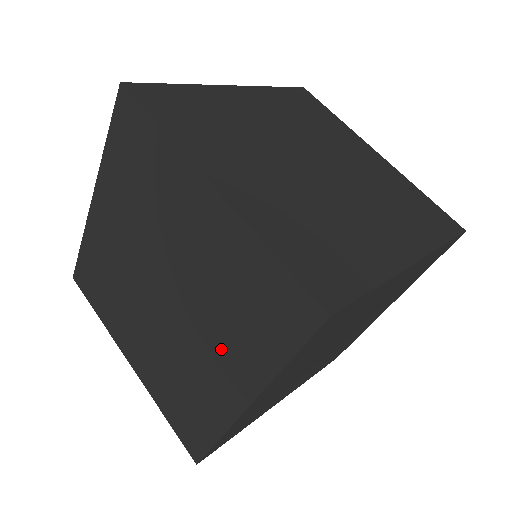
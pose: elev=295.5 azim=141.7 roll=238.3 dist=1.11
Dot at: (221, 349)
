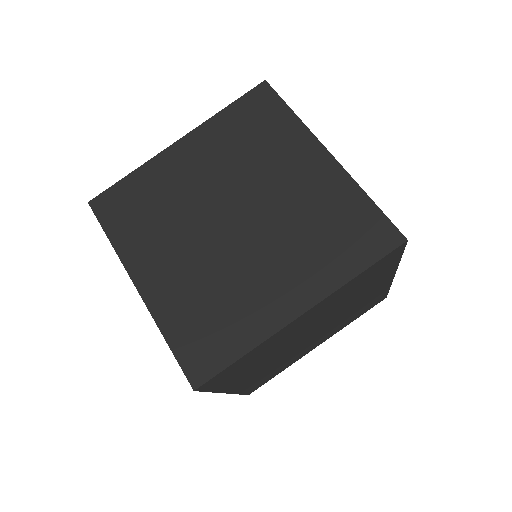
Dot at: (289, 266)
